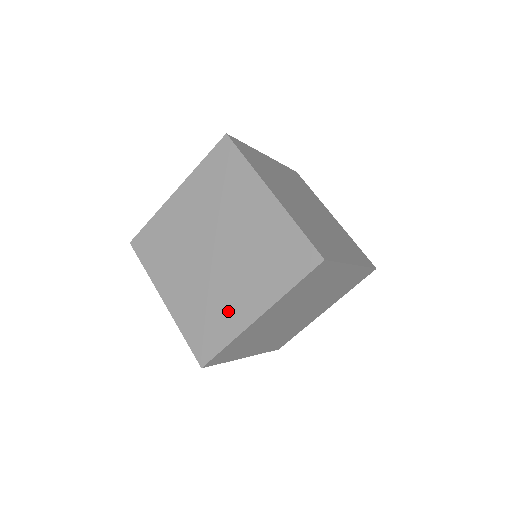
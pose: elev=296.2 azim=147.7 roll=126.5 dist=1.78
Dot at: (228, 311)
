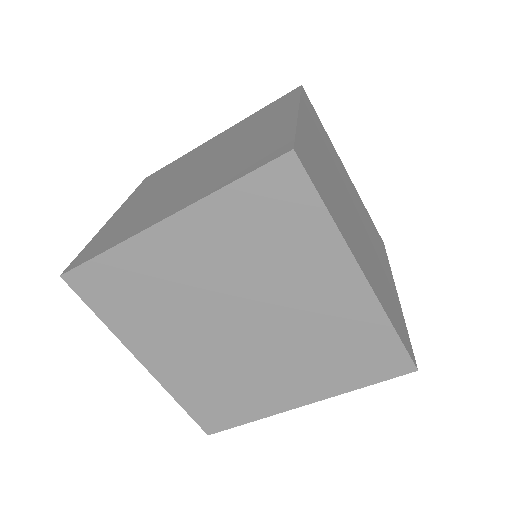
Dot at: (257, 393)
